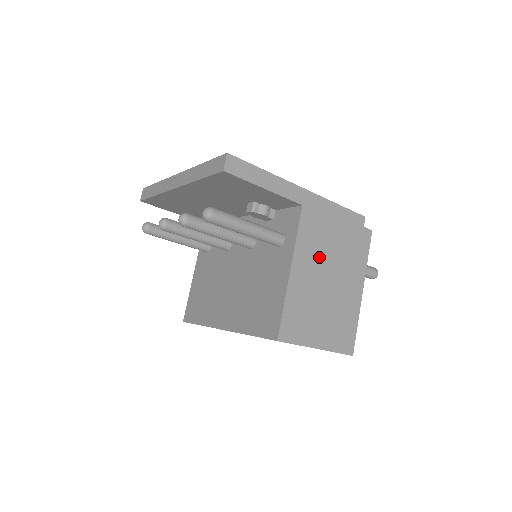
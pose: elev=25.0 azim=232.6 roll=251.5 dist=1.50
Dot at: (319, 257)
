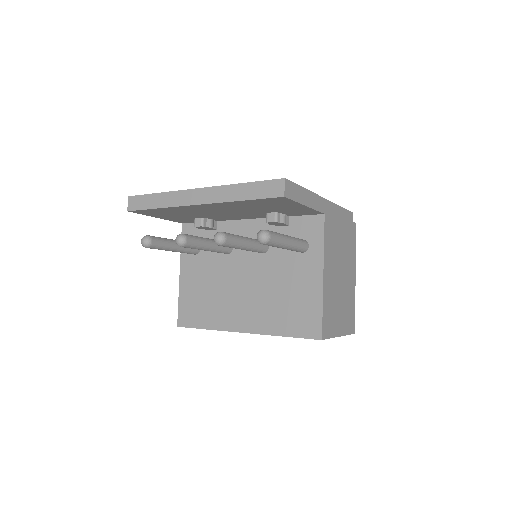
Dot at: (335, 257)
